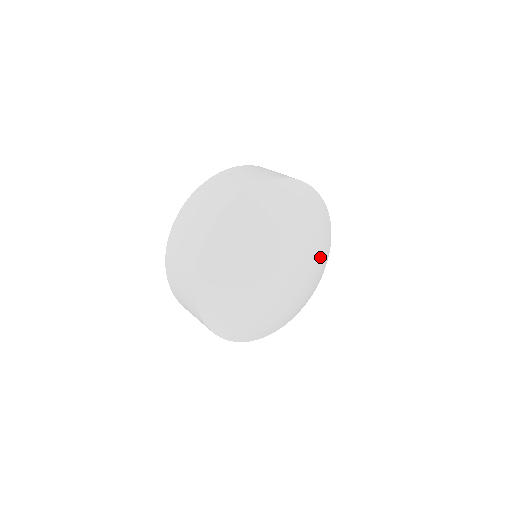
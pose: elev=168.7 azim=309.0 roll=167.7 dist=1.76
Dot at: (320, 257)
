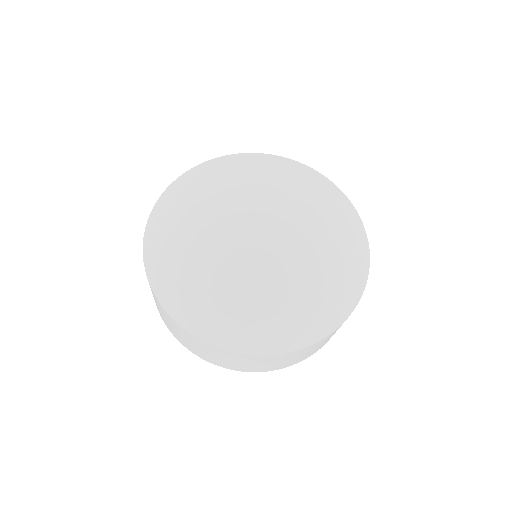
Dot at: (333, 226)
